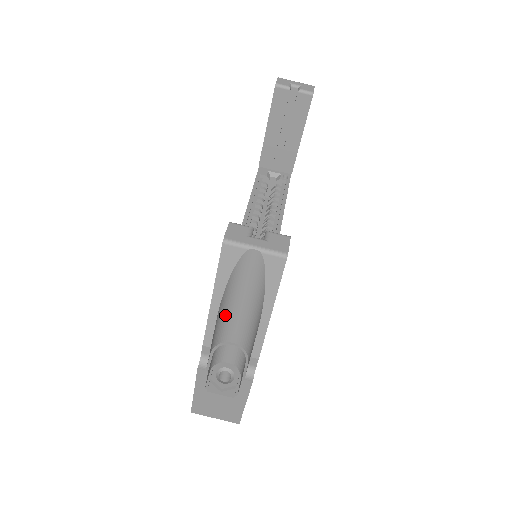
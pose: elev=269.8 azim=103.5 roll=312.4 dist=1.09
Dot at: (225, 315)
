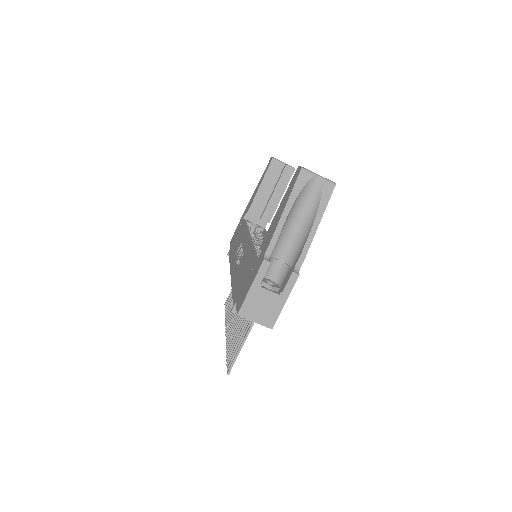
Dot at: (284, 228)
